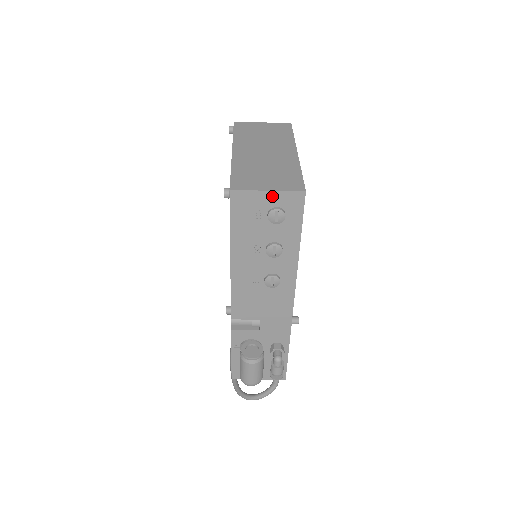
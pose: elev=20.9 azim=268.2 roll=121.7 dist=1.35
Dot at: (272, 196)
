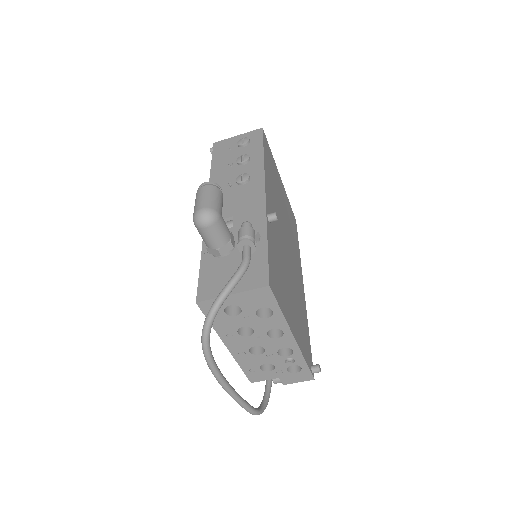
Dot at: (241, 137)
